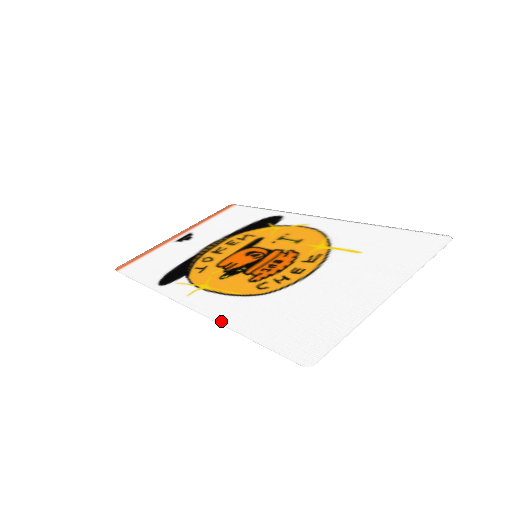
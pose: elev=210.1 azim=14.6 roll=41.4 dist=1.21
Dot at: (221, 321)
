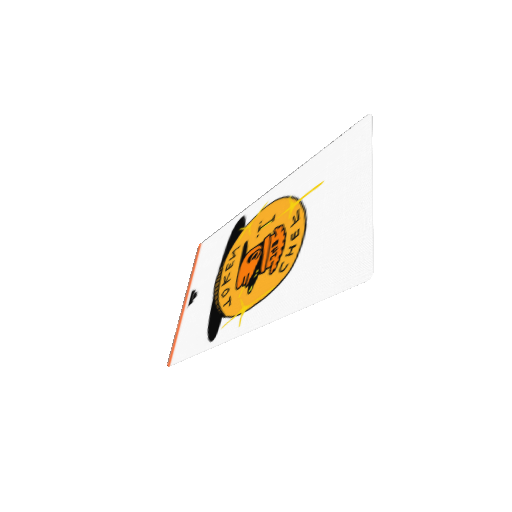
Dot at: (281, 315)
